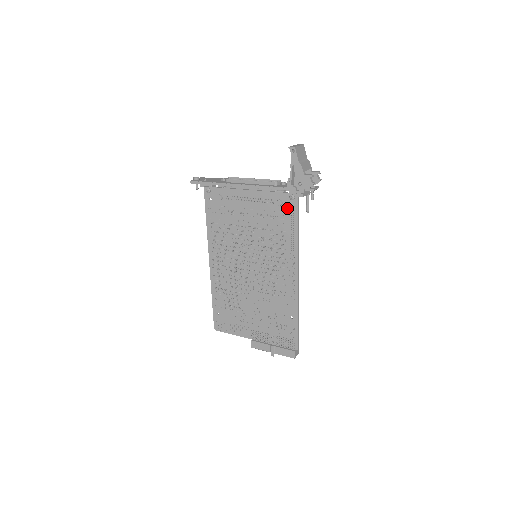
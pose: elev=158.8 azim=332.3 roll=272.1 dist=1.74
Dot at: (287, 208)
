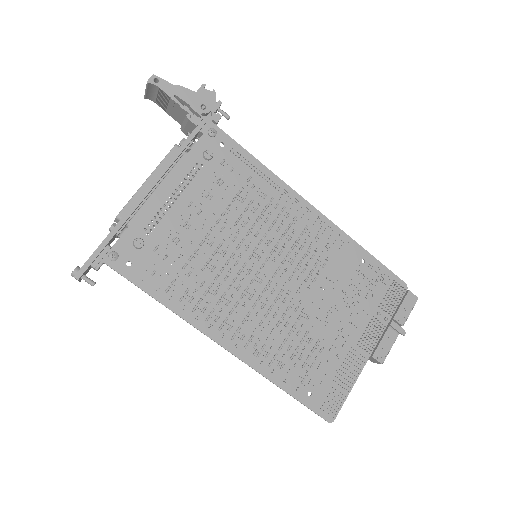
Dot at: (221, 151)
